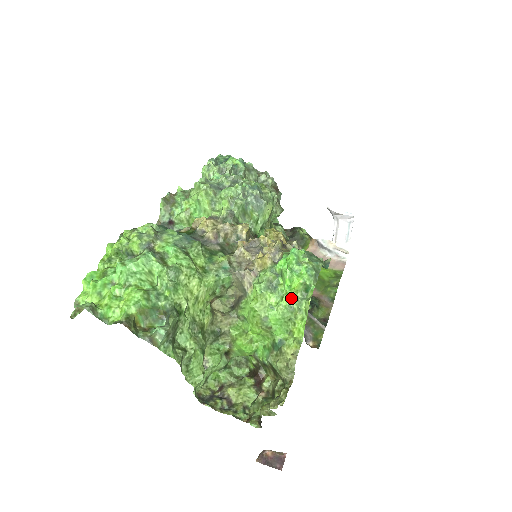
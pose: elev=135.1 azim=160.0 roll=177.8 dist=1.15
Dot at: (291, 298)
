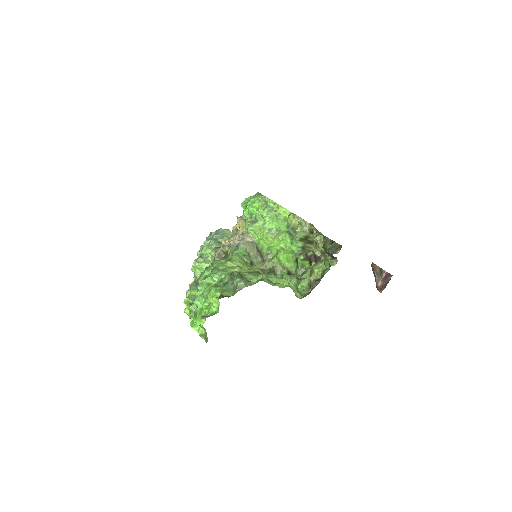
Dot at: (263, 210)
